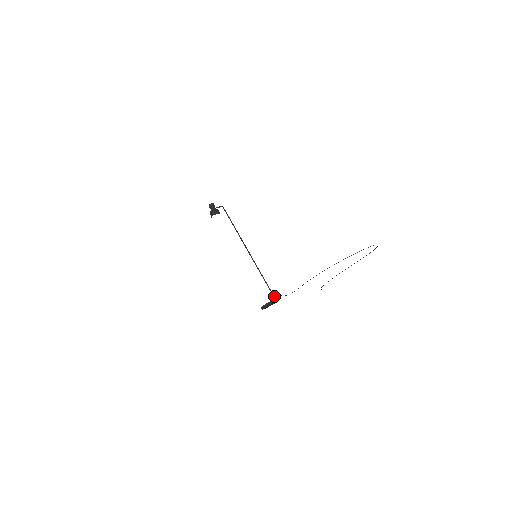
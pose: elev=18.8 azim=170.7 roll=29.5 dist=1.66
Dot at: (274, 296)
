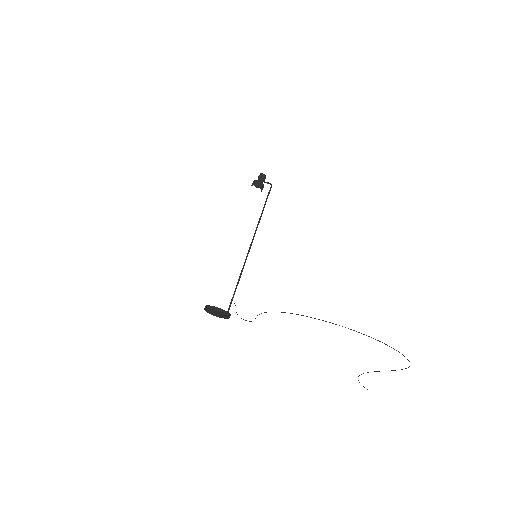
Dot at: (229, 308)
